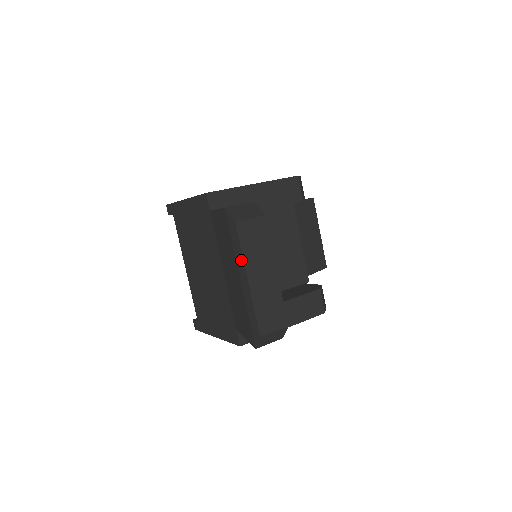
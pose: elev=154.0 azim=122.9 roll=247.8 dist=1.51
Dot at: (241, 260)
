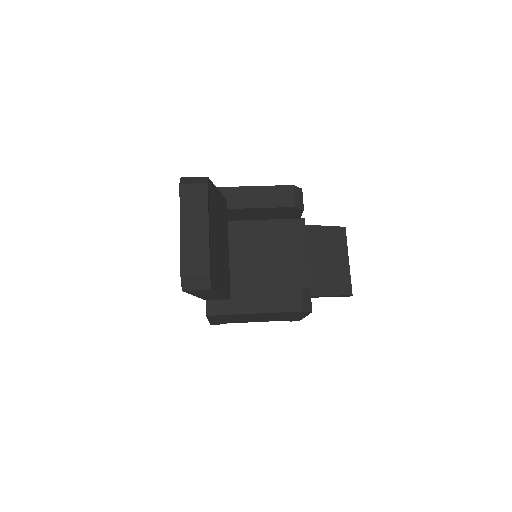
Dot at: (180, 214)
